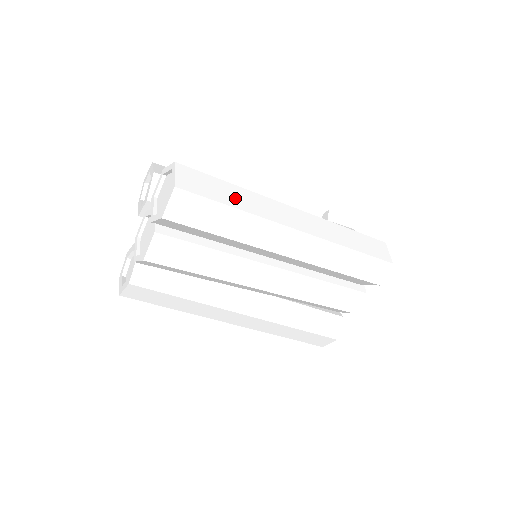
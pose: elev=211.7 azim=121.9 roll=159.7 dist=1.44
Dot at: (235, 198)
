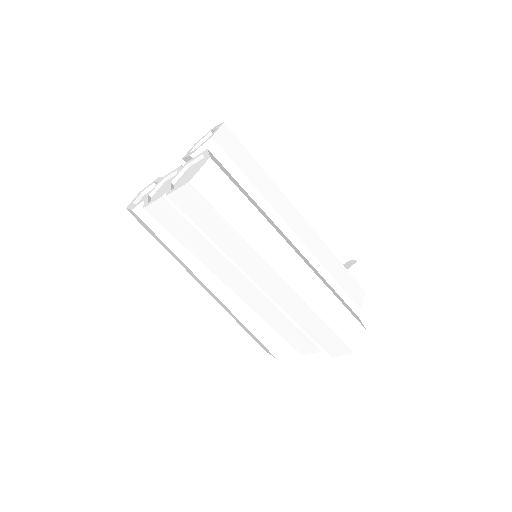
Dot at: (243, 219)
